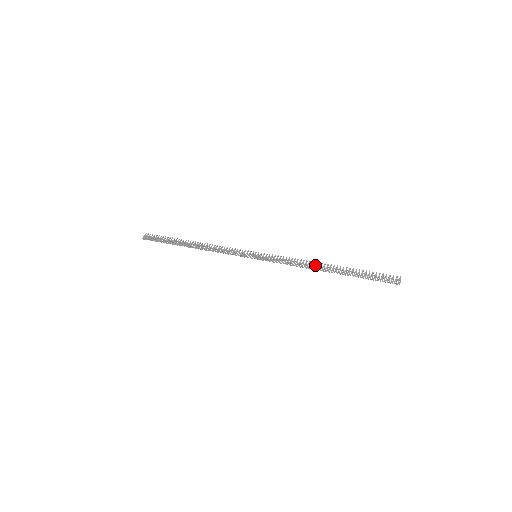
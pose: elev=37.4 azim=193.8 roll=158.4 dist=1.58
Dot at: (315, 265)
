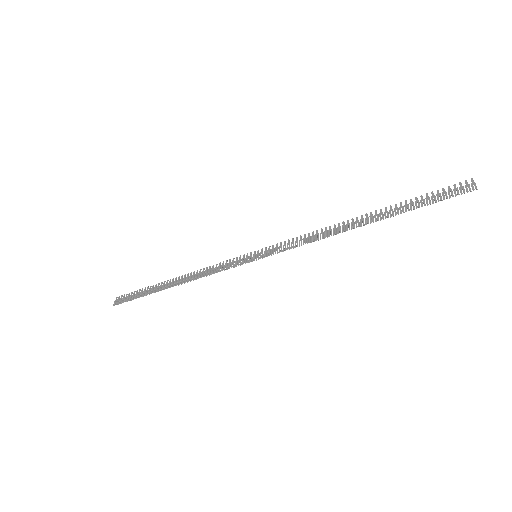
Dot at: (339, 227)
